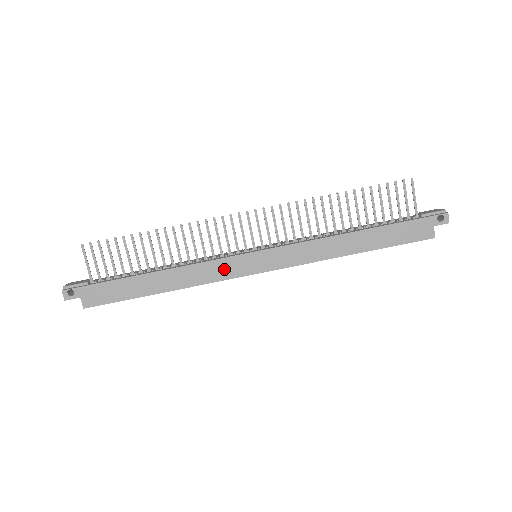
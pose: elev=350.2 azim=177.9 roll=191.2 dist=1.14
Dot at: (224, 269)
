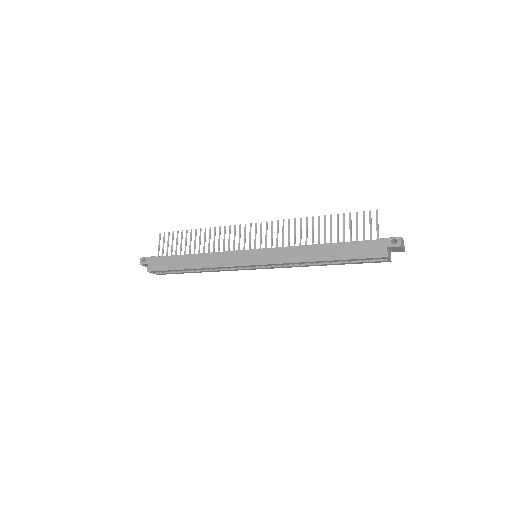
Dot at: (230, 259)
